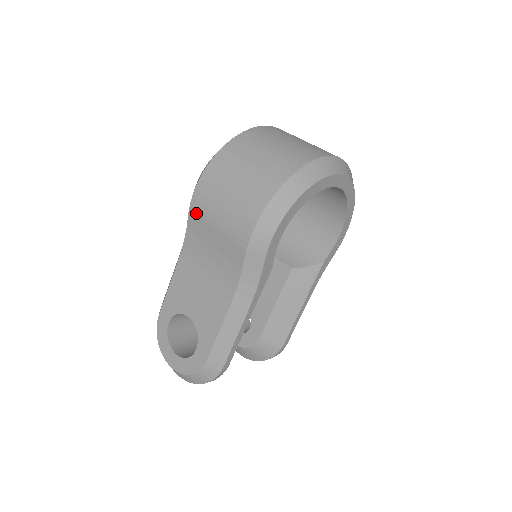
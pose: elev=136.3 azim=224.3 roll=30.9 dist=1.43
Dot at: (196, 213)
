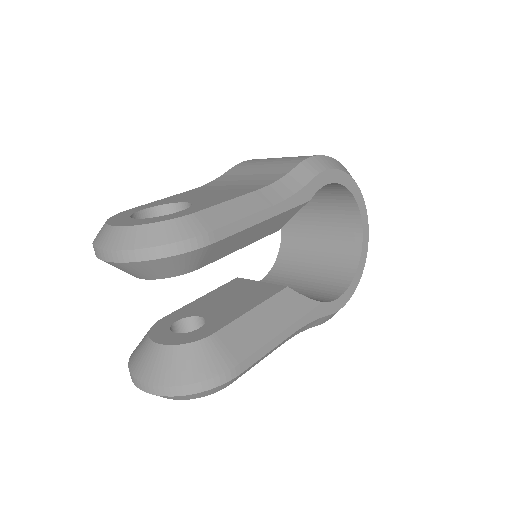
Dot at: (243, 165)
